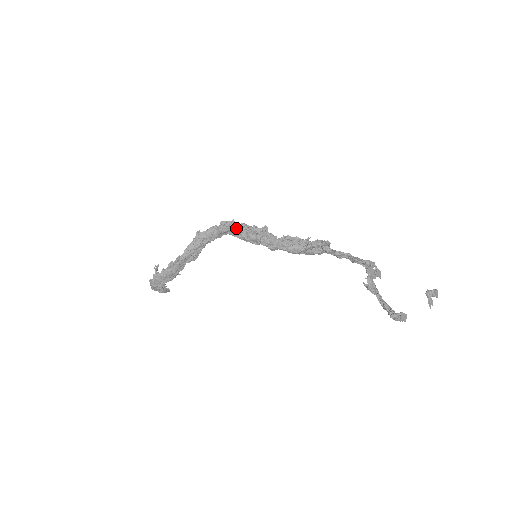
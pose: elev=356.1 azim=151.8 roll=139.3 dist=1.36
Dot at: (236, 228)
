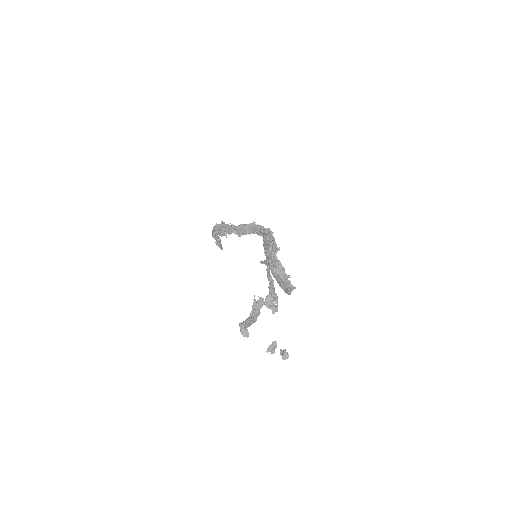
Dot at: (267, 235)
